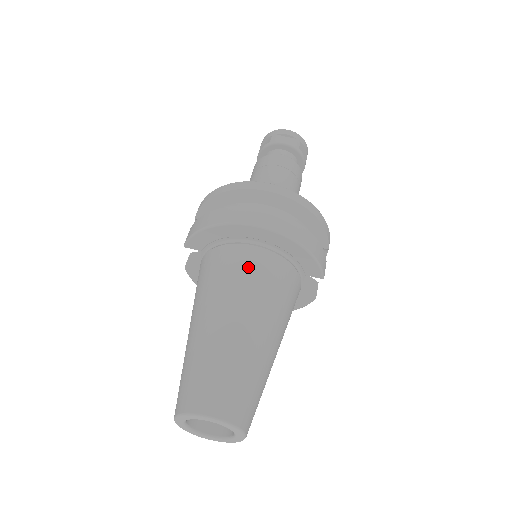
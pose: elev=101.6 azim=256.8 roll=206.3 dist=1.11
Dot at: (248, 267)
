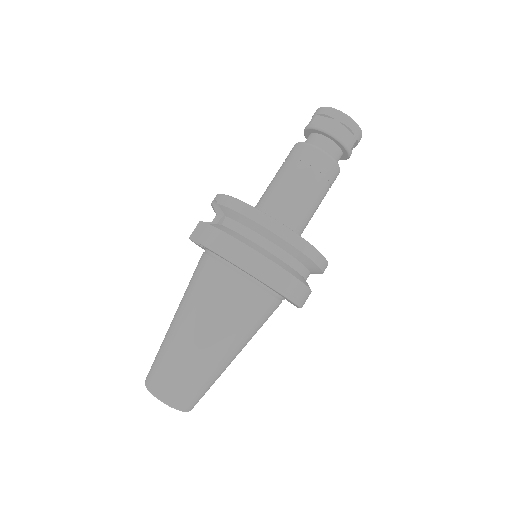
Dot at: (245, 305)
